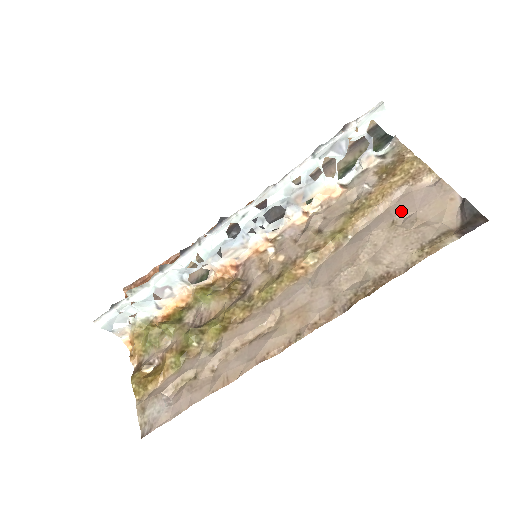
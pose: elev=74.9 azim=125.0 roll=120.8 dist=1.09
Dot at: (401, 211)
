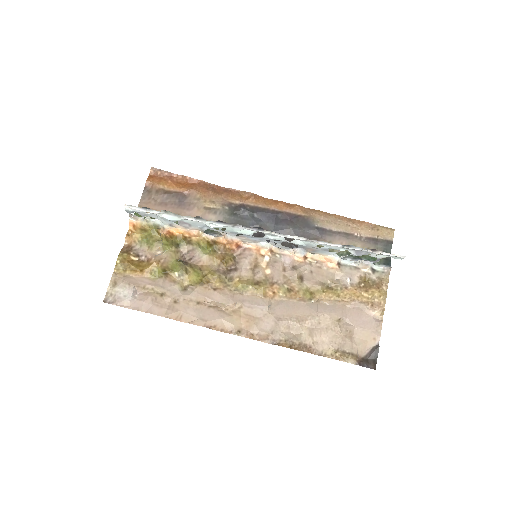
Dot at: (349, 316)
